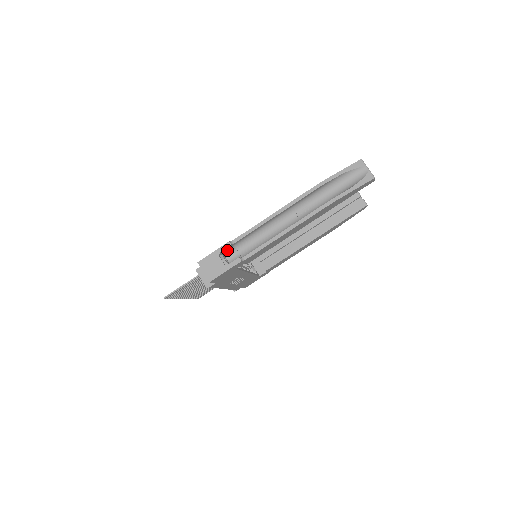
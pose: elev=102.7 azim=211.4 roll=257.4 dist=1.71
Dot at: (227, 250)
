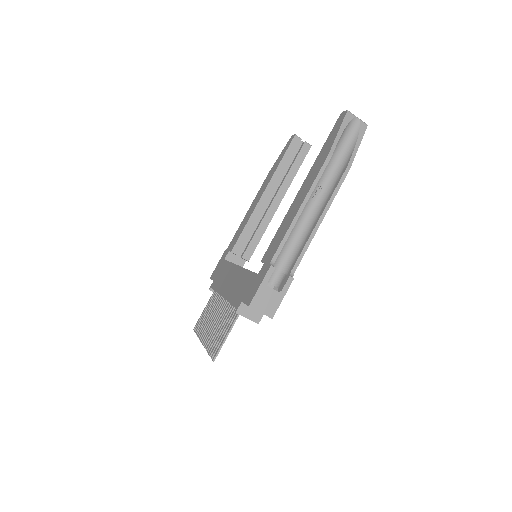
Dot at: occluded
